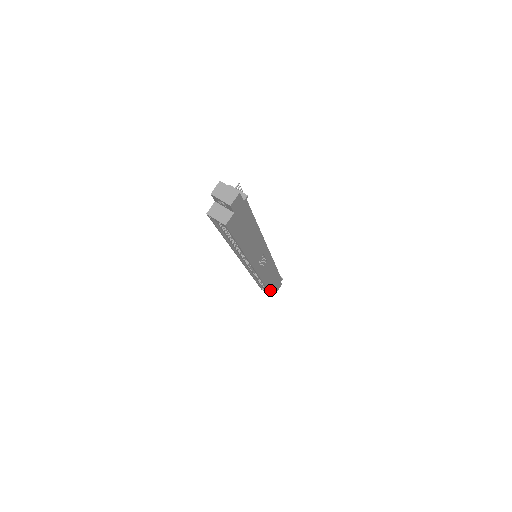
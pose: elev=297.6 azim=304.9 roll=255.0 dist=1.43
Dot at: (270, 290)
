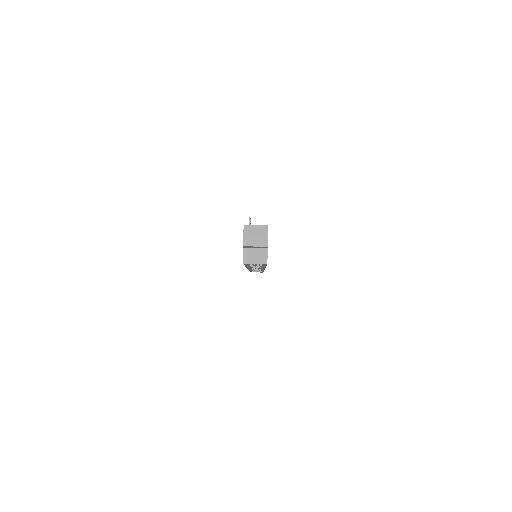
Dot at: occluded
